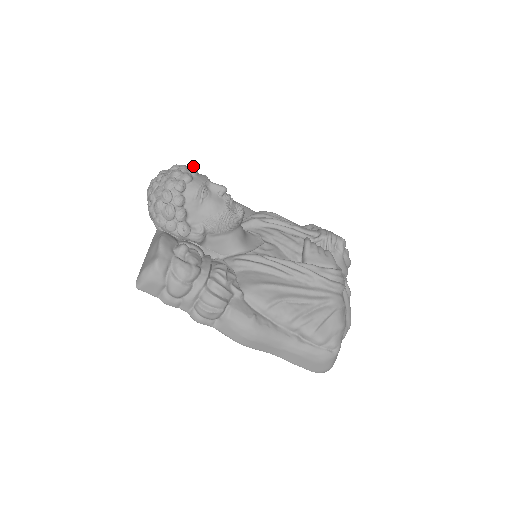
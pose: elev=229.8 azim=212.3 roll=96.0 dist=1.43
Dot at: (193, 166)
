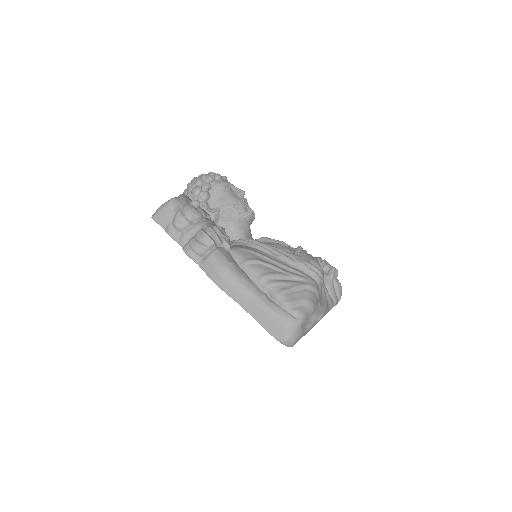
Dot at: occluded
